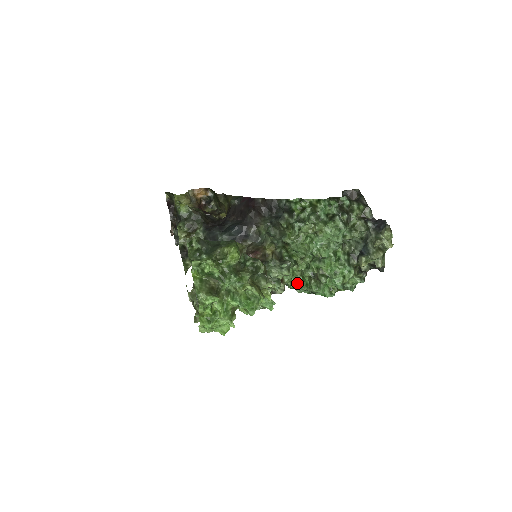
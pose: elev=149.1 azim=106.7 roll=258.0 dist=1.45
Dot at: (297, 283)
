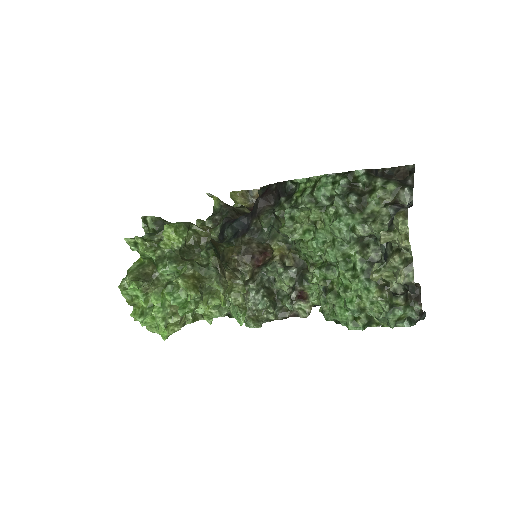
Dot at: occluded
